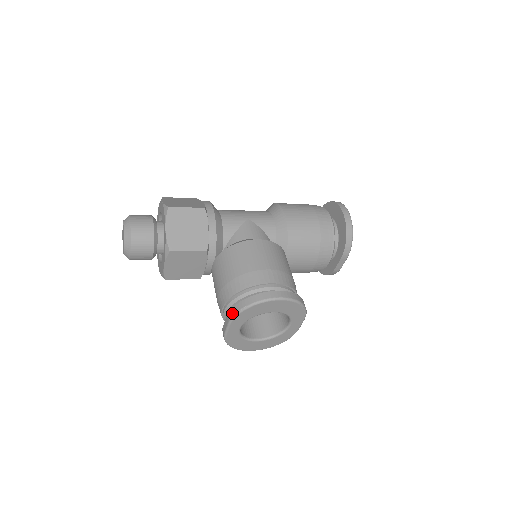
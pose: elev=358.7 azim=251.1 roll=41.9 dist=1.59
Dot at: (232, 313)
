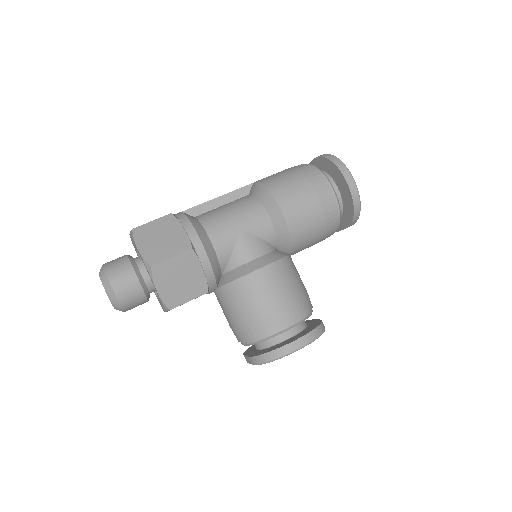
Dot at: (255, 362)
